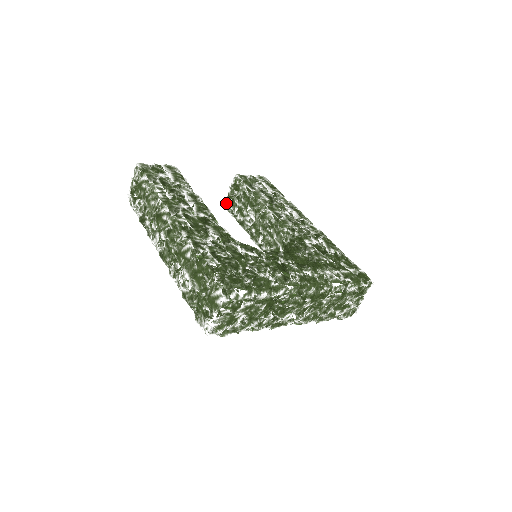
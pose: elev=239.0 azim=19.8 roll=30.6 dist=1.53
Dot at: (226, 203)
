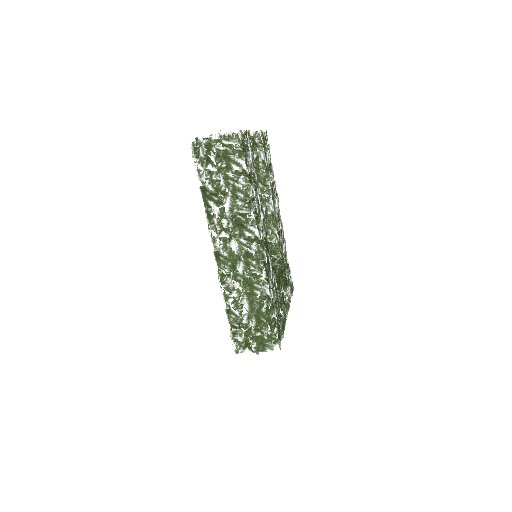
Dot at: occluded
